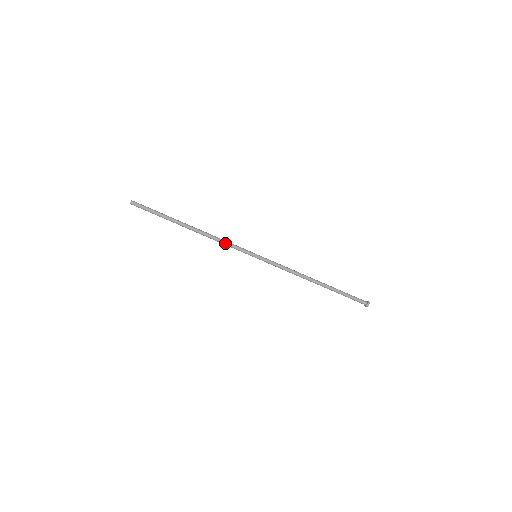
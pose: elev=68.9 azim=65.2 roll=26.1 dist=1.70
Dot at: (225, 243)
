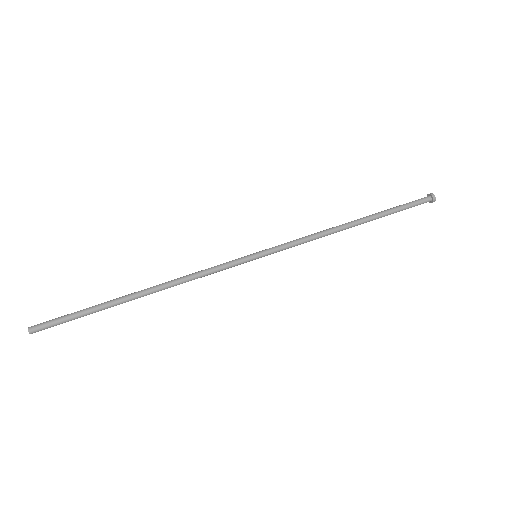
Dot at: (202, 271)
